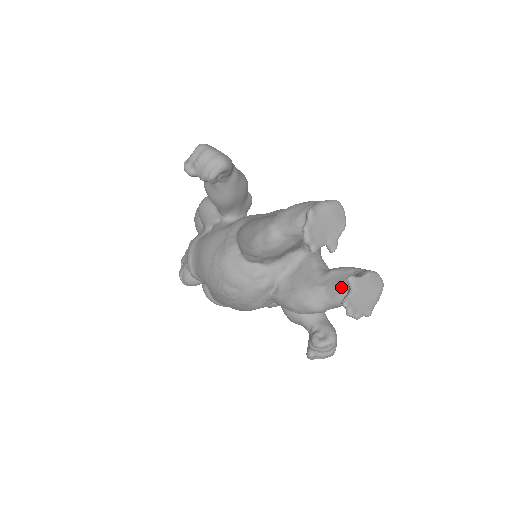
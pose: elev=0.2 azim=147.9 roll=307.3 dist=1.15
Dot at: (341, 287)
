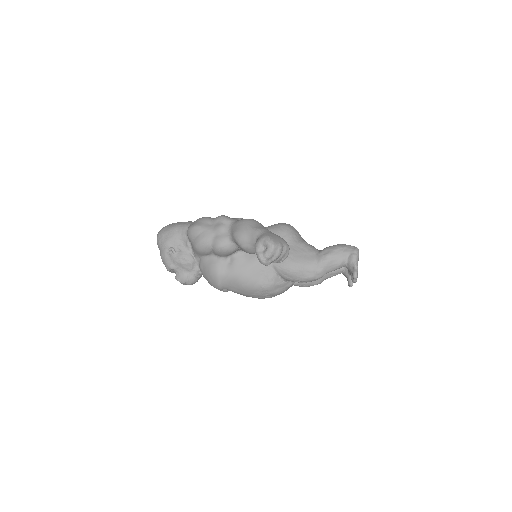
Dot at: (338, 271)
